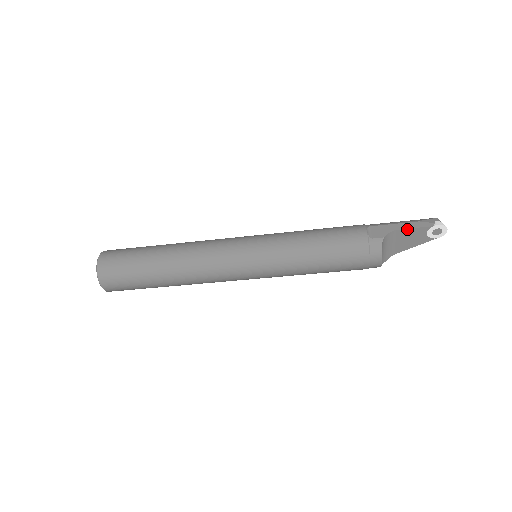
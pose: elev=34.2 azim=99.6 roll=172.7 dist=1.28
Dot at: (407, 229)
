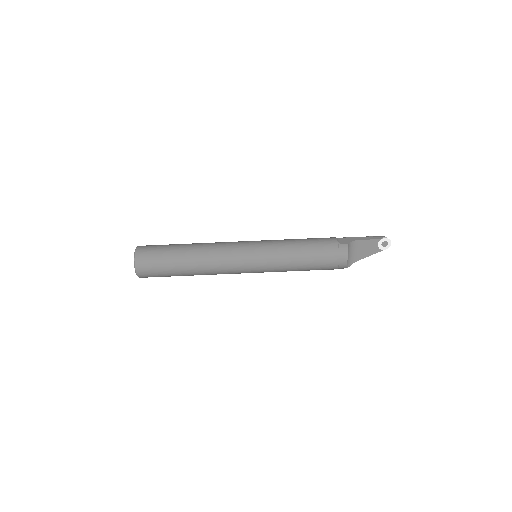
Dot at: (364, 240)
